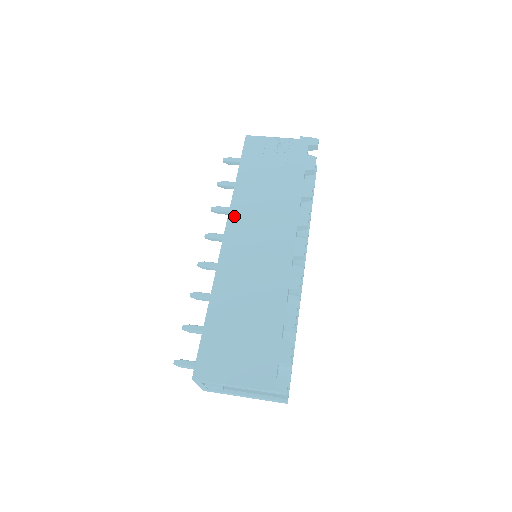
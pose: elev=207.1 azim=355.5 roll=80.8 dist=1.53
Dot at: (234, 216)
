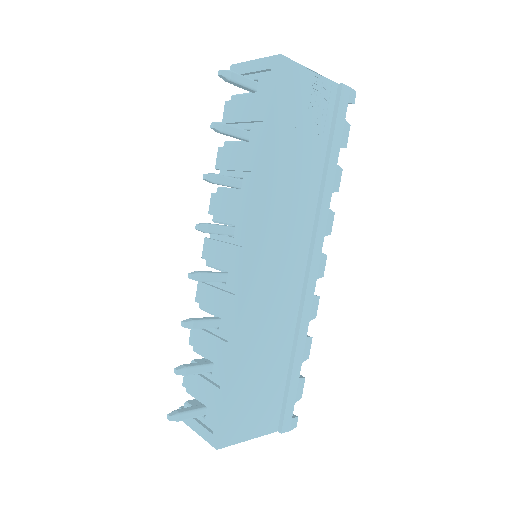
Dot at: (261, 219)
